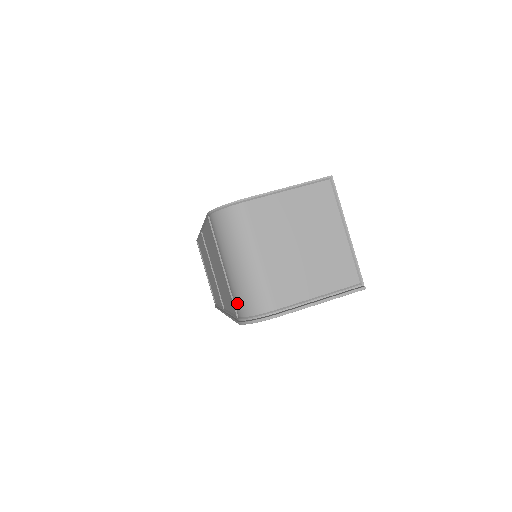
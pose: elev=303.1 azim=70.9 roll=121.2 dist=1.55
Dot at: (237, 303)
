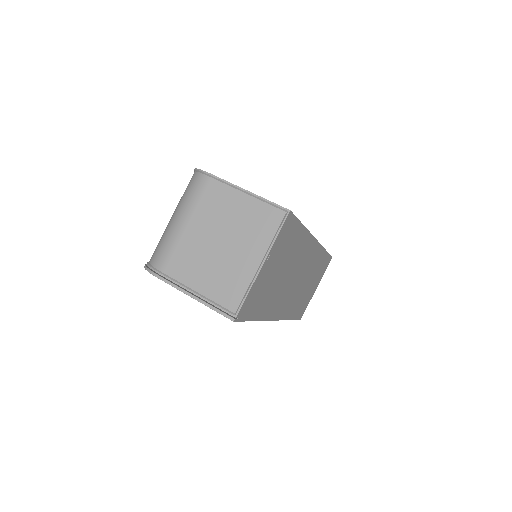
Dot at: occluded
